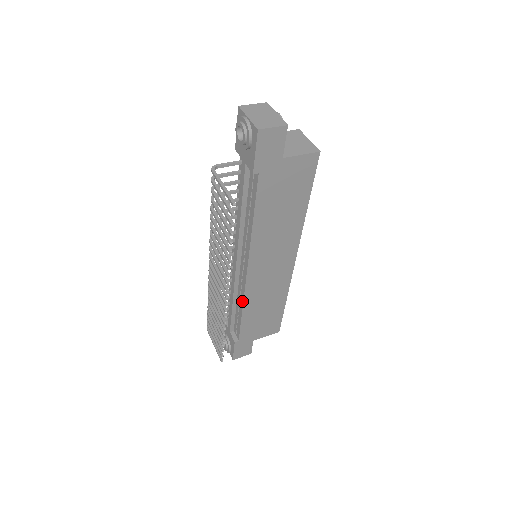
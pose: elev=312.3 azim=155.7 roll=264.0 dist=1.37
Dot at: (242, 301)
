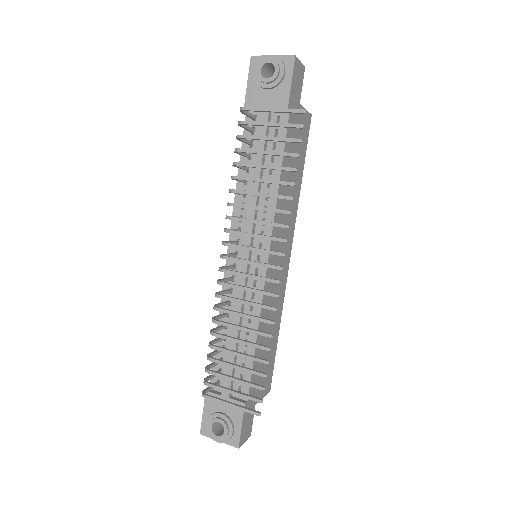
Dot at: occluded
